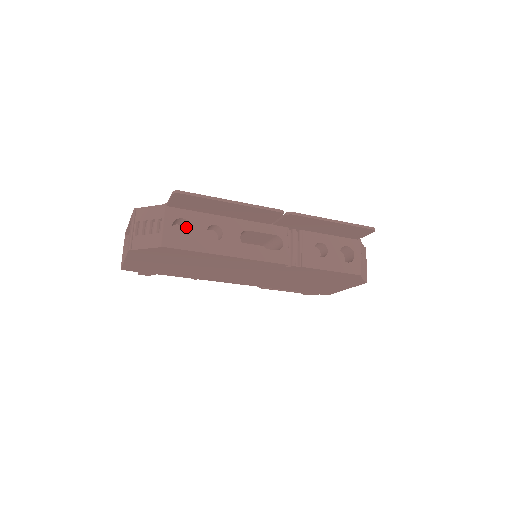
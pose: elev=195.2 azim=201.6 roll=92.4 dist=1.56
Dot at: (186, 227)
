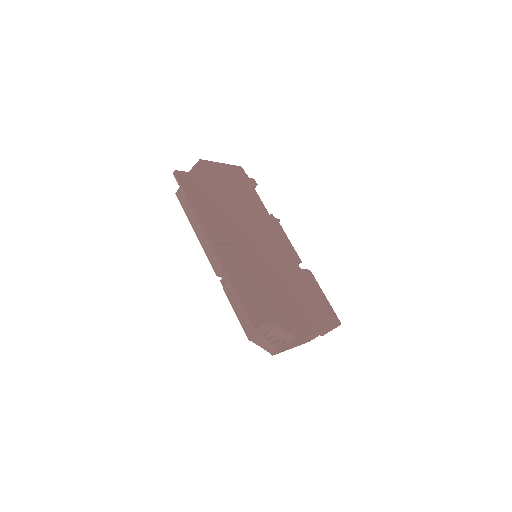
Dot at: occluded
